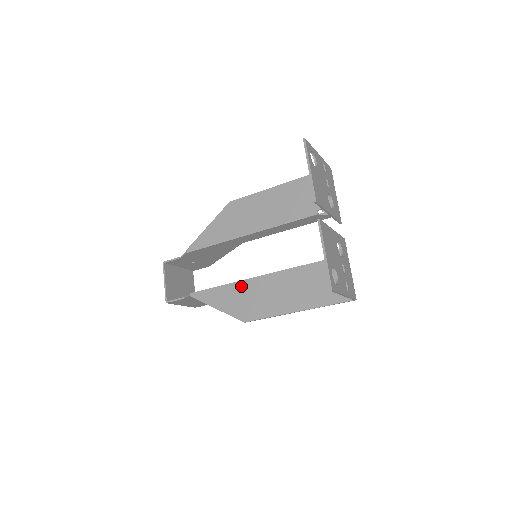
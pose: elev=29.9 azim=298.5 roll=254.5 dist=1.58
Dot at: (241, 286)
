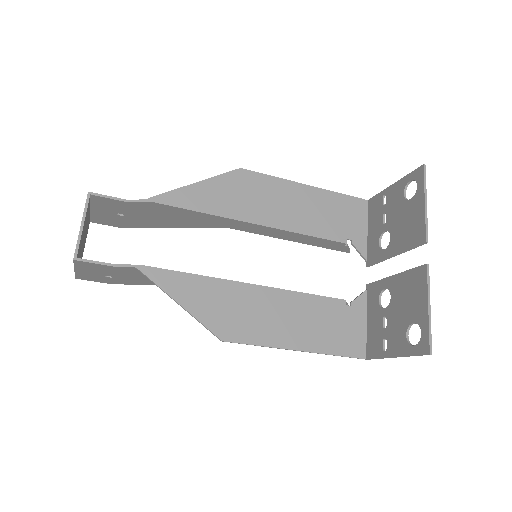
Dot at: (230, 288)
